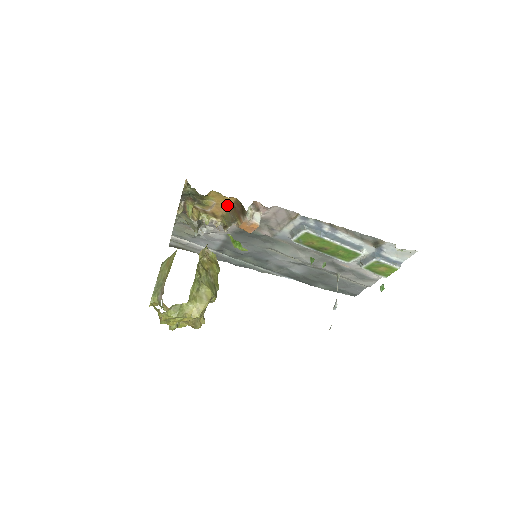
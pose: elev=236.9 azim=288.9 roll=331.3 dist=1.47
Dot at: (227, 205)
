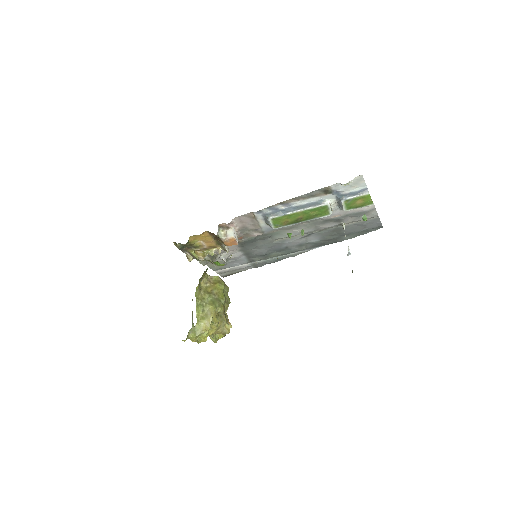
Dot at: (209, 237)
